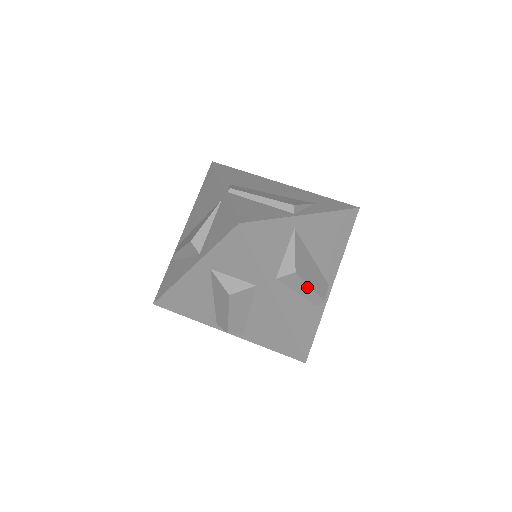
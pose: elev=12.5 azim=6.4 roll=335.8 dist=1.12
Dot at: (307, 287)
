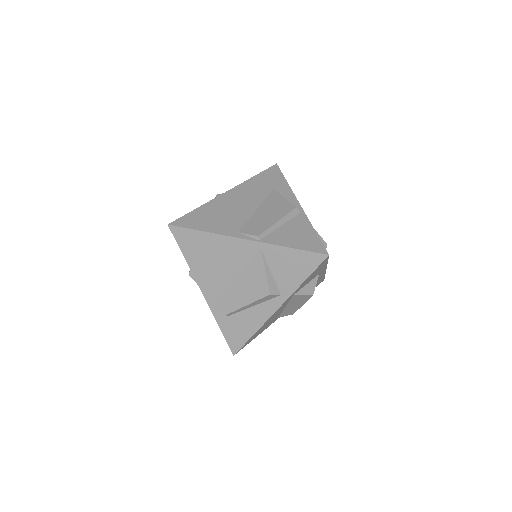
Dot at: occluded
